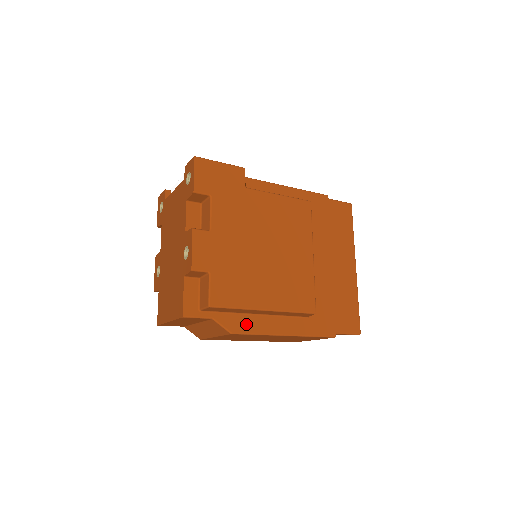
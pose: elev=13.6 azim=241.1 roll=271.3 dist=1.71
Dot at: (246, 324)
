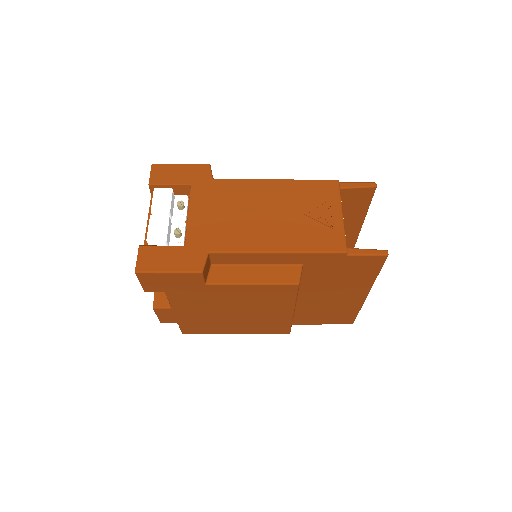
Dot at: occluded
